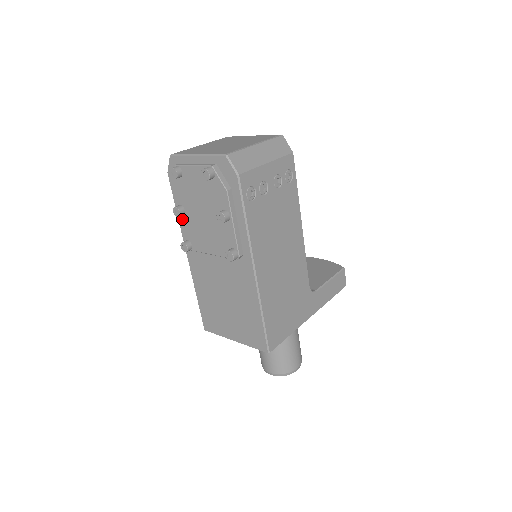
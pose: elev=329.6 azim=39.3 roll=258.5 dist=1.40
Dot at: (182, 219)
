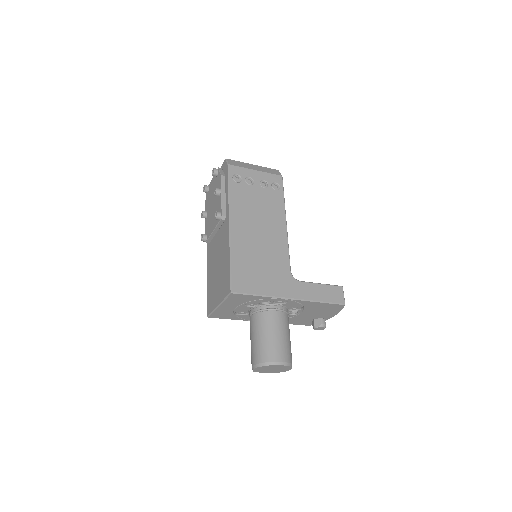
Dot at: (206, 221)
